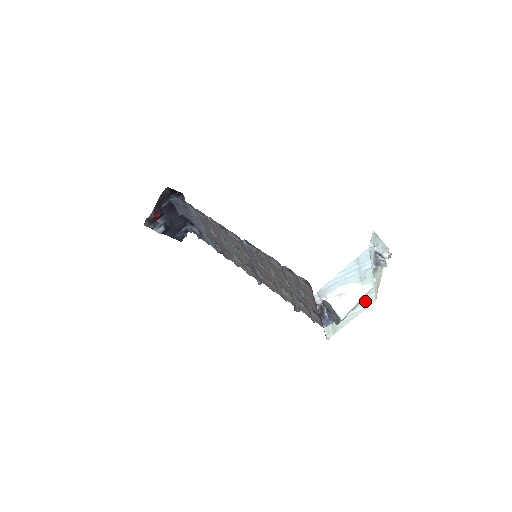
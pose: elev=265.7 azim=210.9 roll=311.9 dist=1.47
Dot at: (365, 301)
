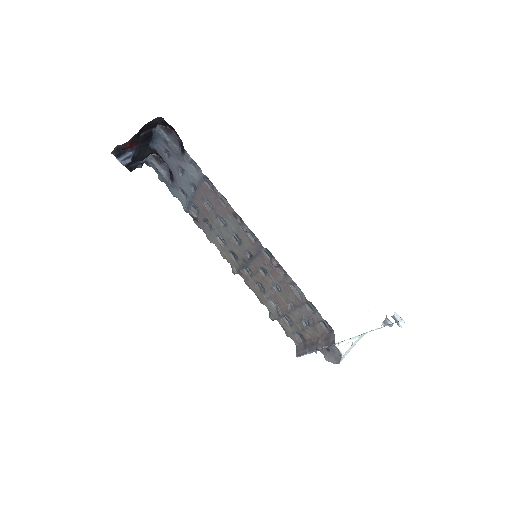
Dot at: occluded
